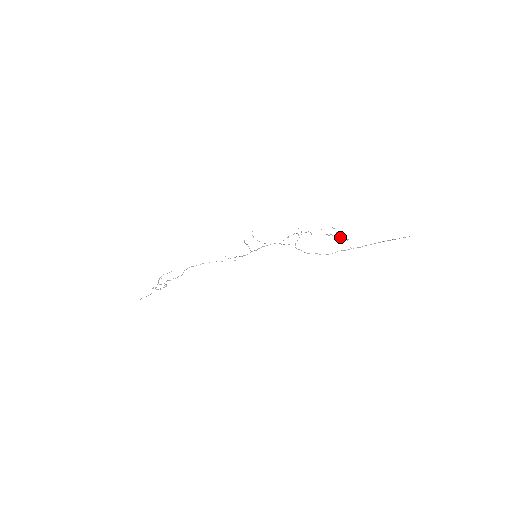
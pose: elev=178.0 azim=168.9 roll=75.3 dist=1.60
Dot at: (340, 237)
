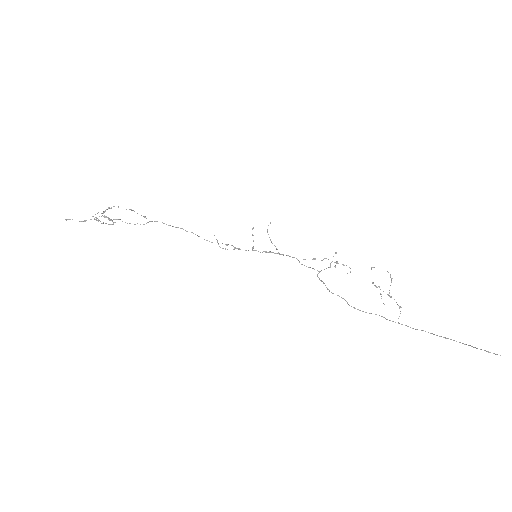
Dot at: (391, 296)
